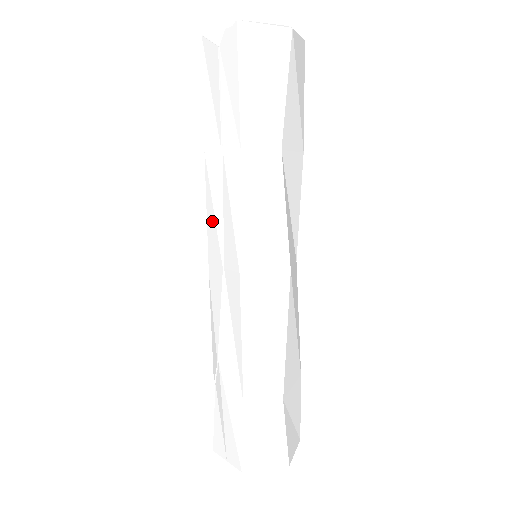
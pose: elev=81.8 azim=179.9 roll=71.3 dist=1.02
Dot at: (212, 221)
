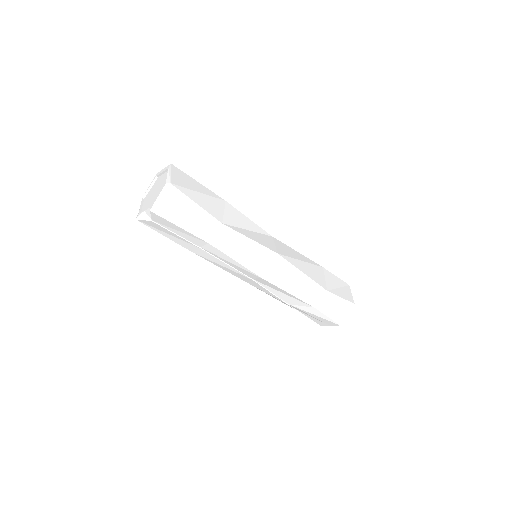
Dot at: (227, 269)
